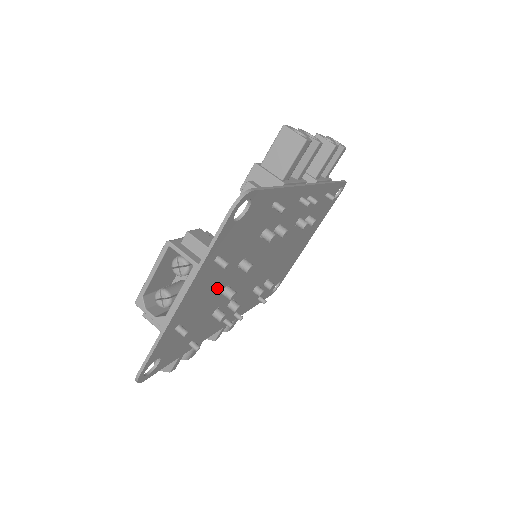
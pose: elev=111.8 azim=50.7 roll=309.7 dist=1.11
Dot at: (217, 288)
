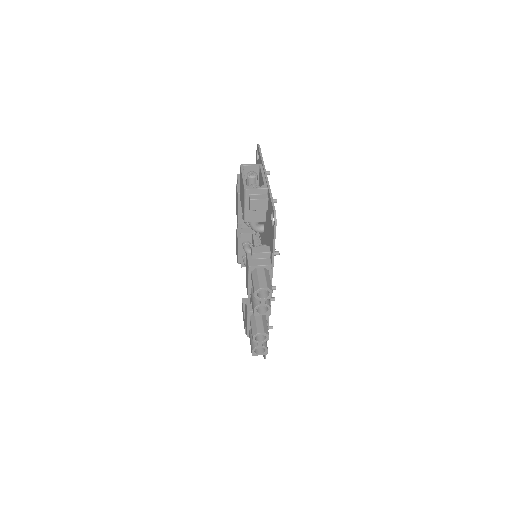
Dot at: occluded
